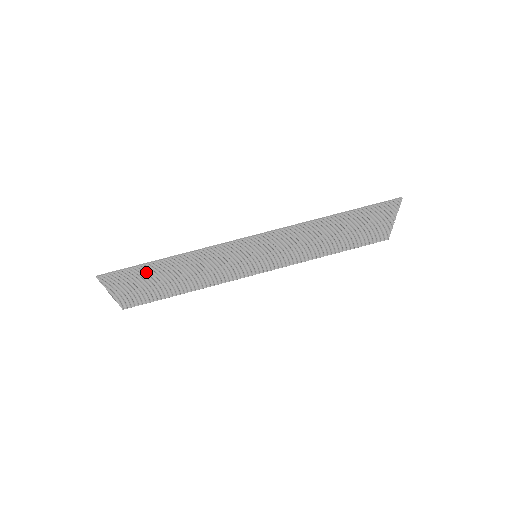
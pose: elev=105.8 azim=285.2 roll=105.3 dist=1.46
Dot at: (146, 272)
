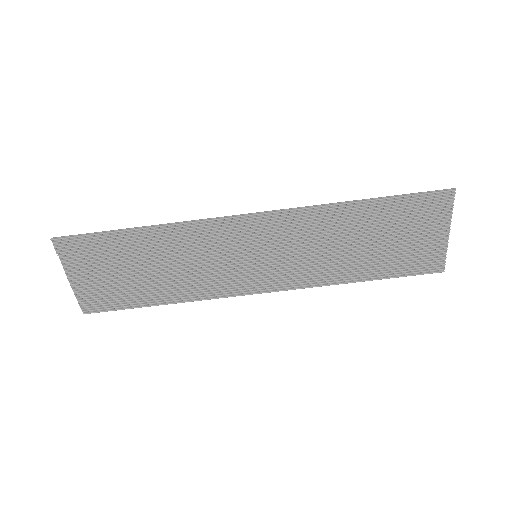
Dot at: (112, 248)
